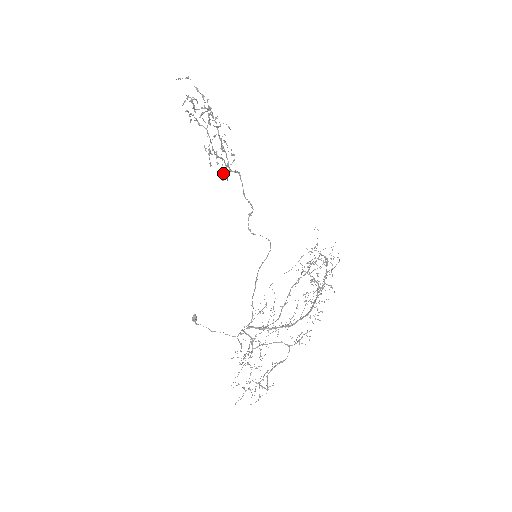
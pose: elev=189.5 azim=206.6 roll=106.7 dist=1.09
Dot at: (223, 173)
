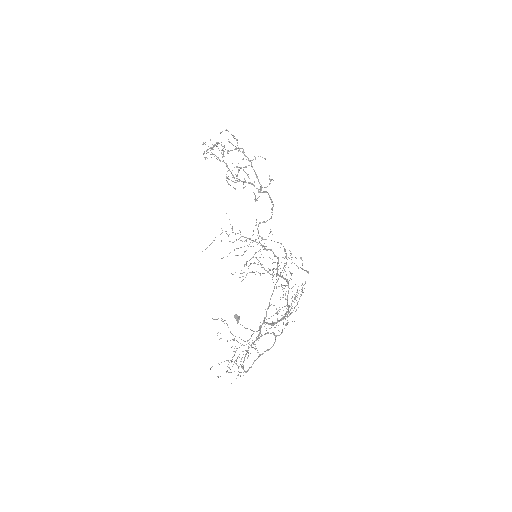
Dot at: (255, 195)
